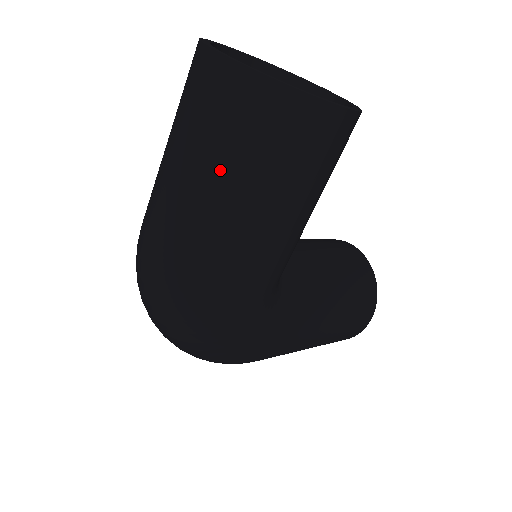
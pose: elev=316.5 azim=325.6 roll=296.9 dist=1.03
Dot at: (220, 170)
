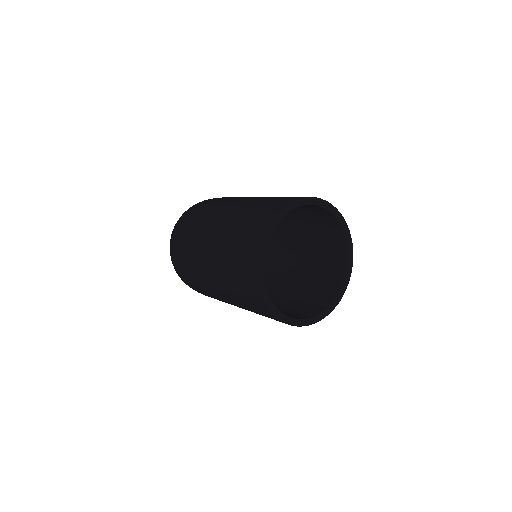
Dot at: (221, 280)
